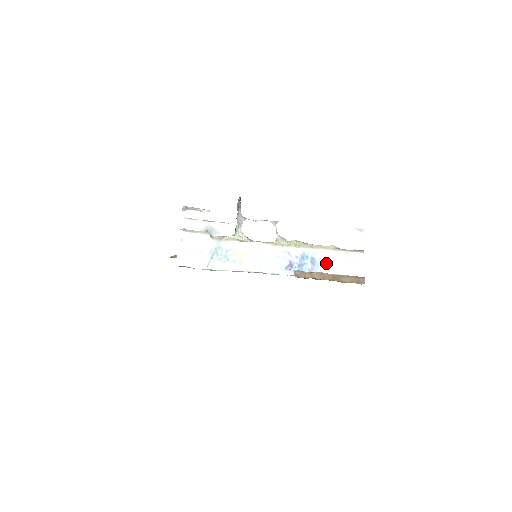
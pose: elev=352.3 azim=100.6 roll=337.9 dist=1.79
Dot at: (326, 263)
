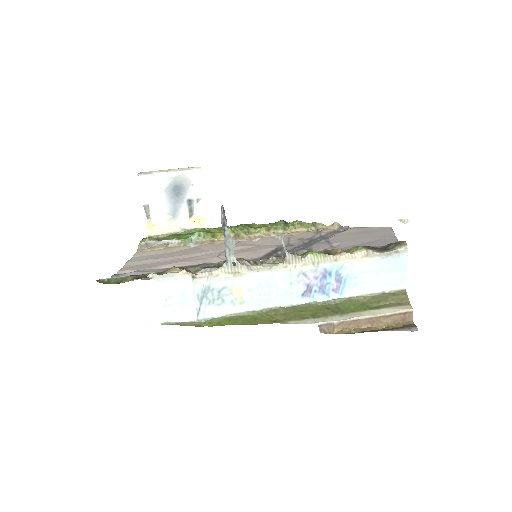
Dot at: (356, 277)
